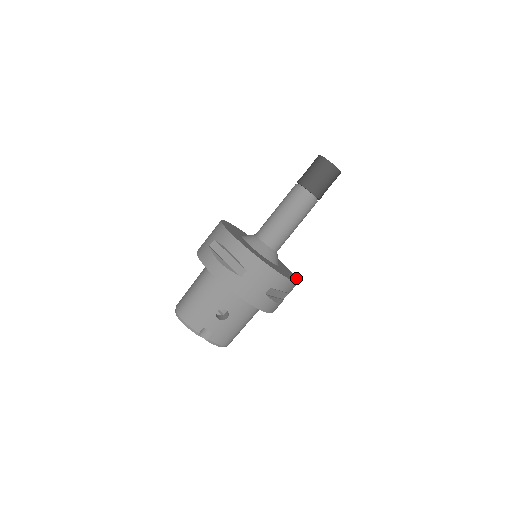
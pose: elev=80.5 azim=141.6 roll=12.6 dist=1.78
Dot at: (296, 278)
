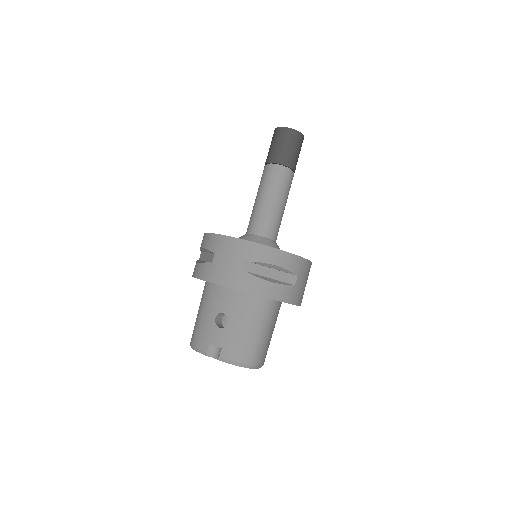
Dot at: (305, 259)
